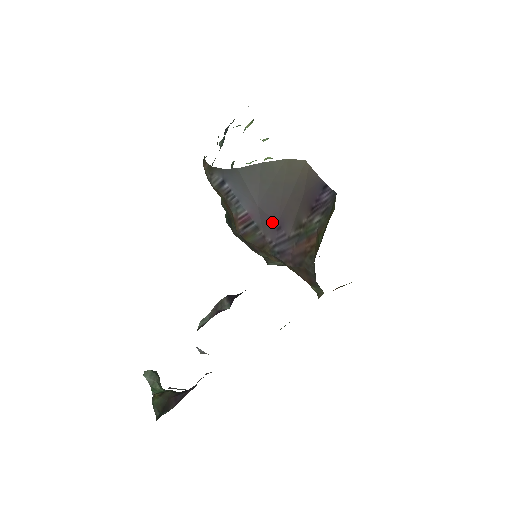
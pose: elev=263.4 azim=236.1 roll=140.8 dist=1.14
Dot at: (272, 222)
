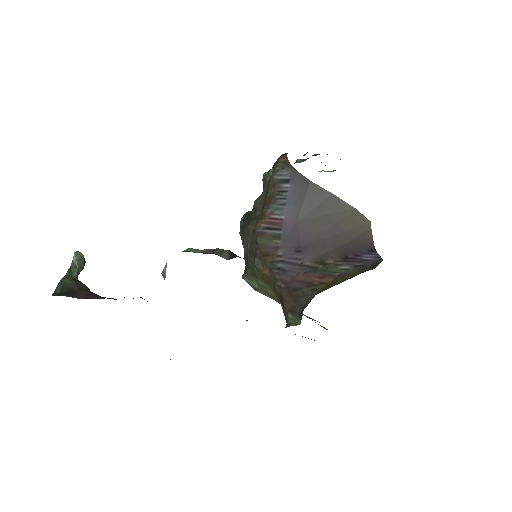
Dot at: (297, 242)
